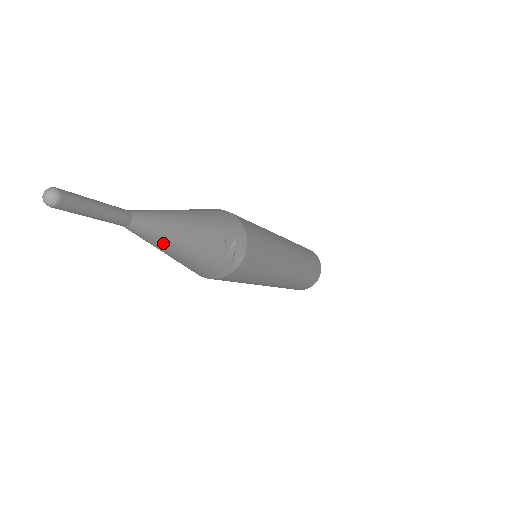
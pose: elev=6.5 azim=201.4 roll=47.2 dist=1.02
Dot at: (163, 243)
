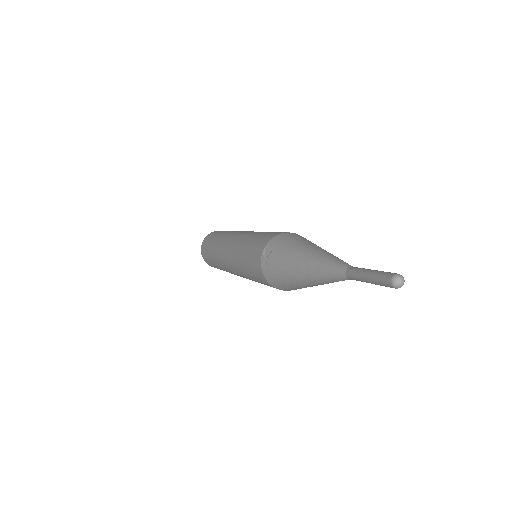
Dot at: occluded
